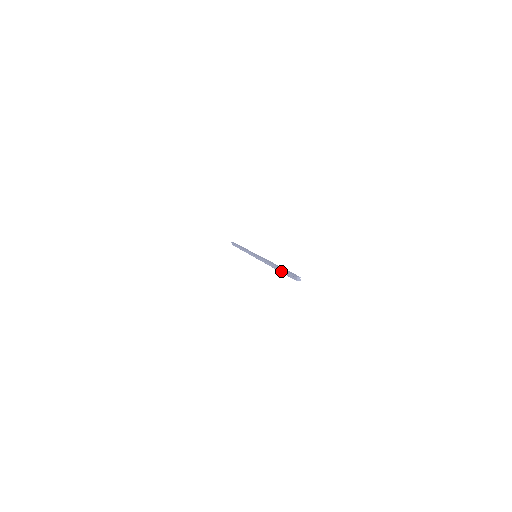
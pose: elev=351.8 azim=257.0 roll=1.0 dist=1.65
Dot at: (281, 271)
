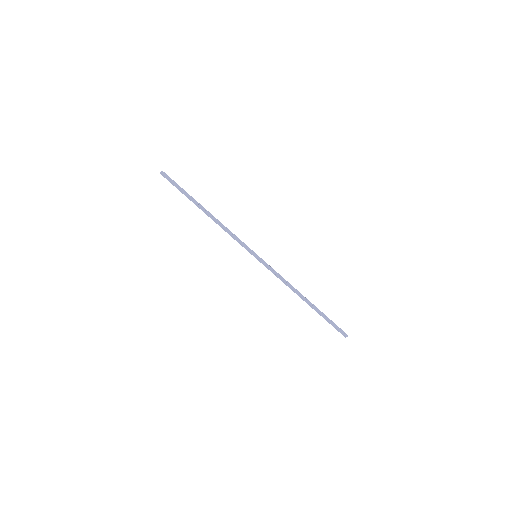
Dot at: (321, 315)
